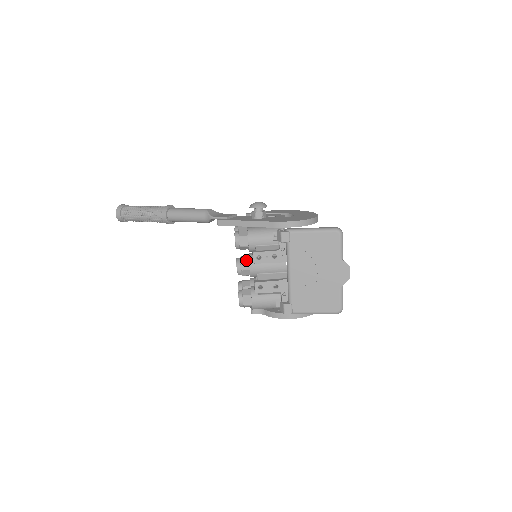
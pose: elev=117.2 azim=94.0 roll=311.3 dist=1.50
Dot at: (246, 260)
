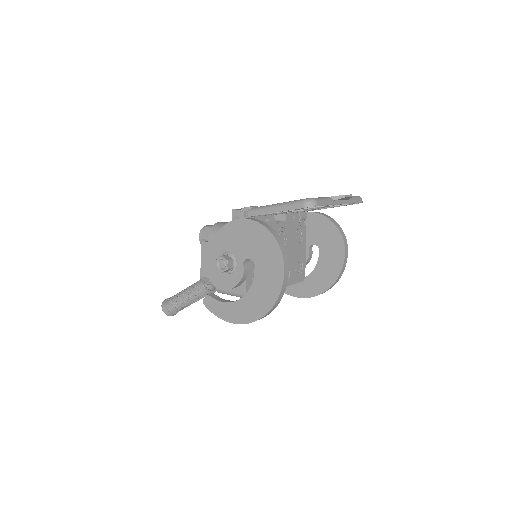
Dot at: occluded
